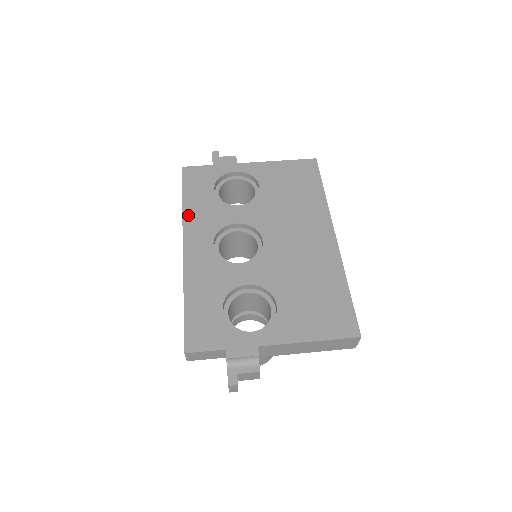
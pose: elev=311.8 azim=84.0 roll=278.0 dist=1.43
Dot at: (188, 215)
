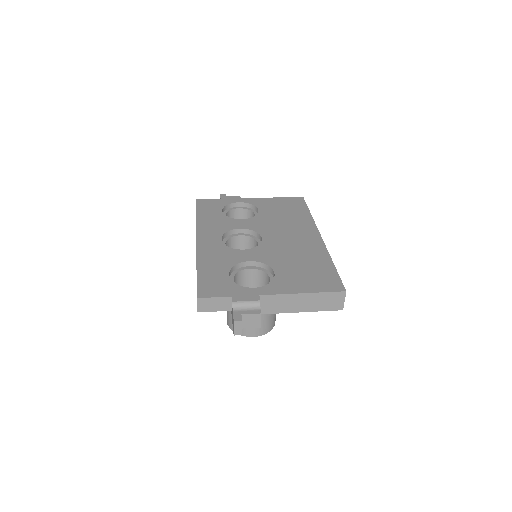
Dot at: (201, 223)
